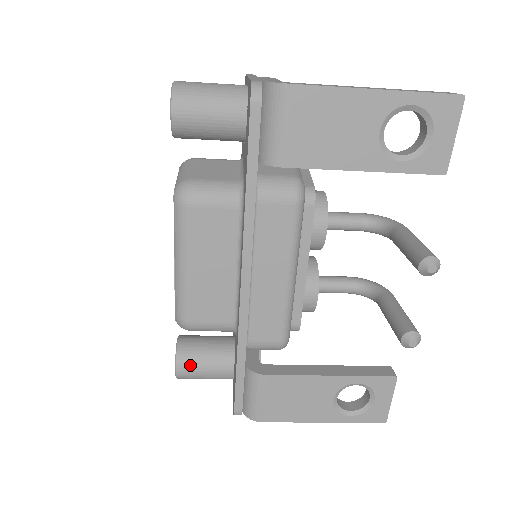
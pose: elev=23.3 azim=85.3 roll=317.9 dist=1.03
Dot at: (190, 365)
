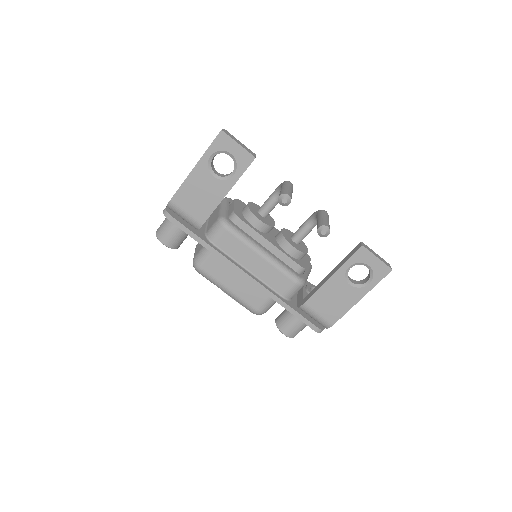
Dot at: (287, 327)
